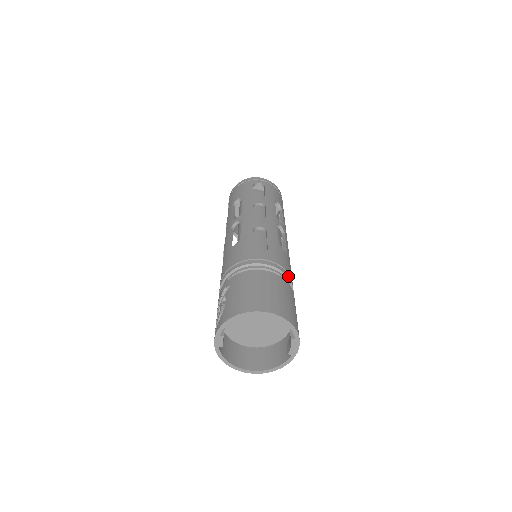
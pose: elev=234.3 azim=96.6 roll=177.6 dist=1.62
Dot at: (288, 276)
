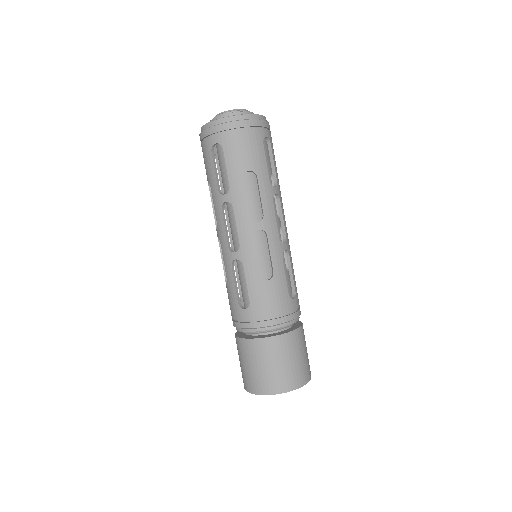
Dot at: (278, 322)
